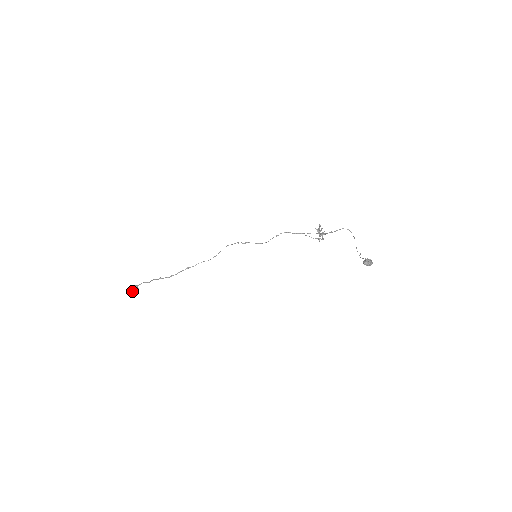
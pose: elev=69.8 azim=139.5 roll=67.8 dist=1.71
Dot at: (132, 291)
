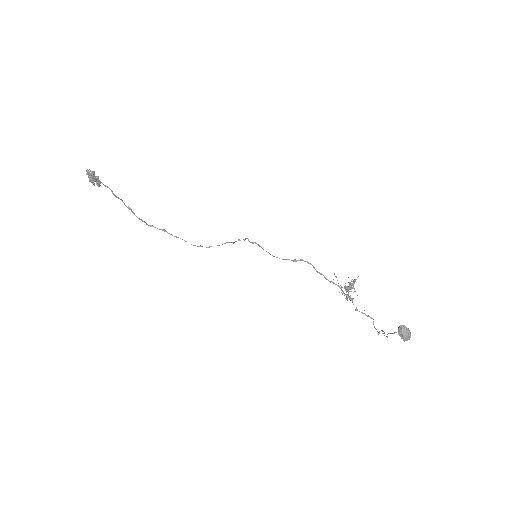
Dot at: (92, 177)
